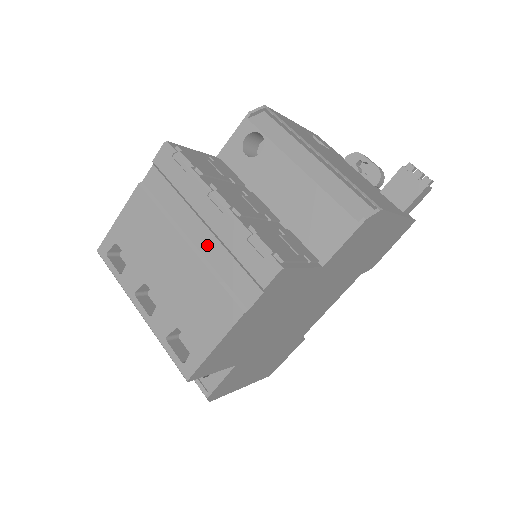
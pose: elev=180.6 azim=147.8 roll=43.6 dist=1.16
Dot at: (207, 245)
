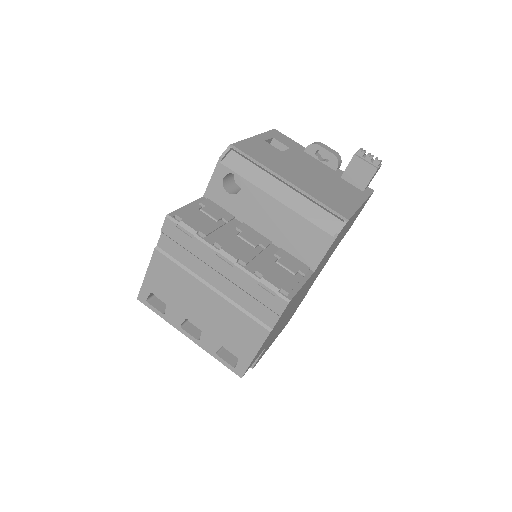
Dot at: (227, 289)
